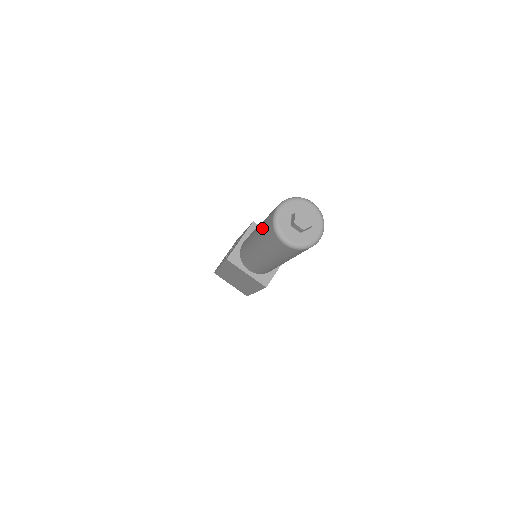
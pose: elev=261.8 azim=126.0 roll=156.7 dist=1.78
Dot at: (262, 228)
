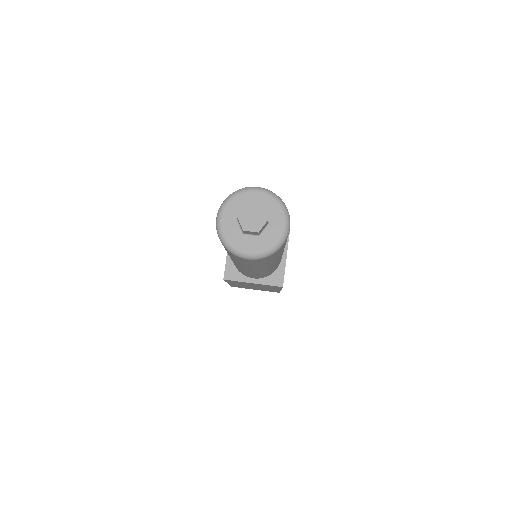
Dot at: occluded
